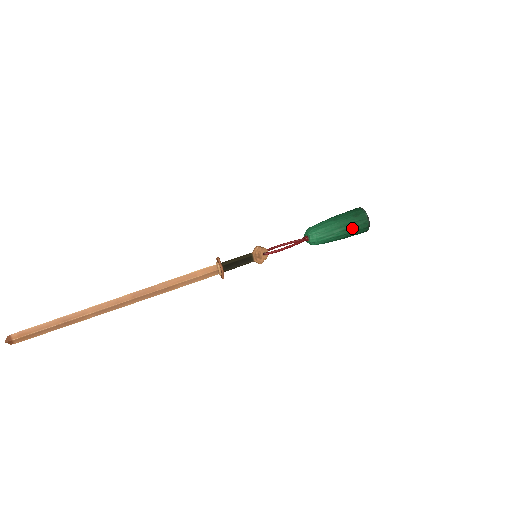
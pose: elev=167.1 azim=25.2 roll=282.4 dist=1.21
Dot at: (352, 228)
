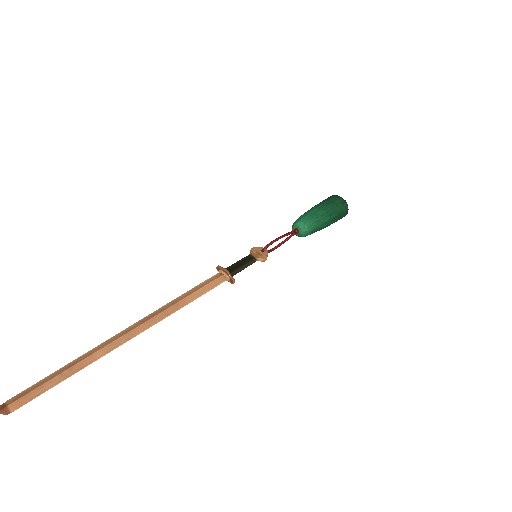
Dot at: (330, 206)
